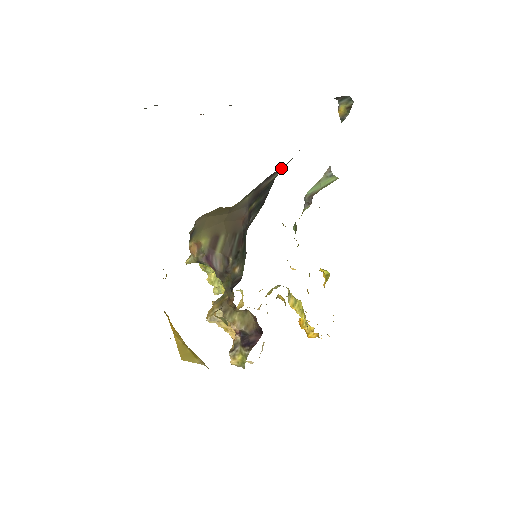
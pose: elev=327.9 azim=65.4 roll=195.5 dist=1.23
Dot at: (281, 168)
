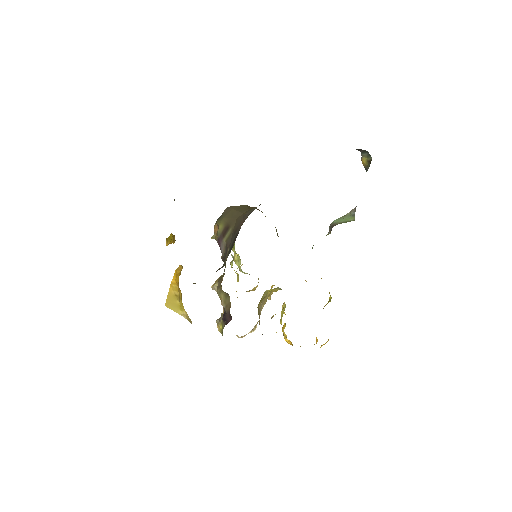
Dot at: occluded
